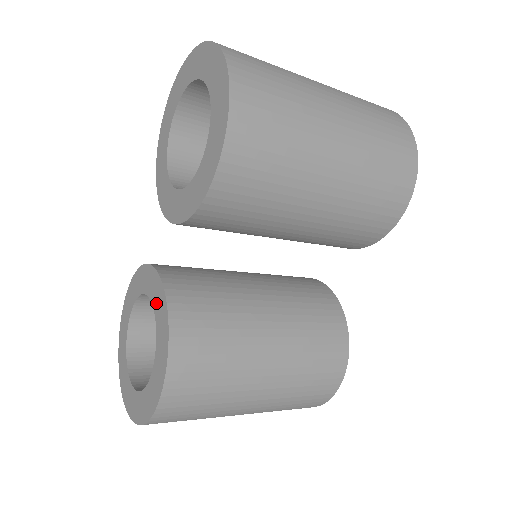
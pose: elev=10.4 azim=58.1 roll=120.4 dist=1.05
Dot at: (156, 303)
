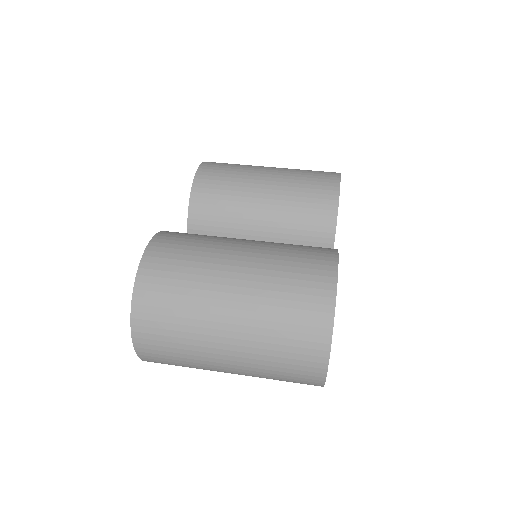
Dot at: occluded
